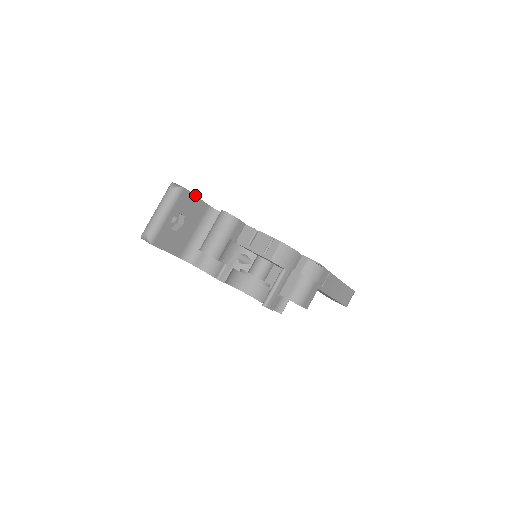
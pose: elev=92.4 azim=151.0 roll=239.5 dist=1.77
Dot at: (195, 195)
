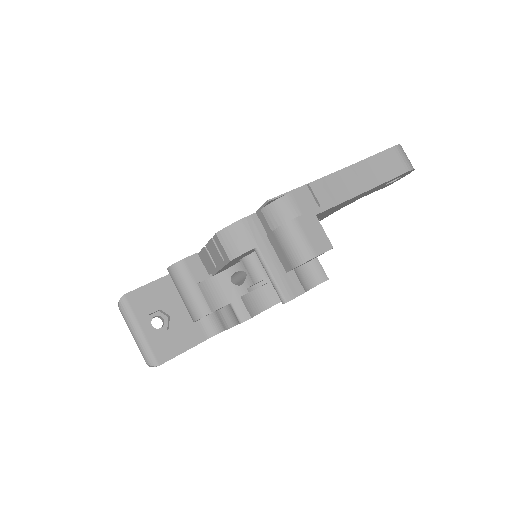
Dot at: (146, 285)
